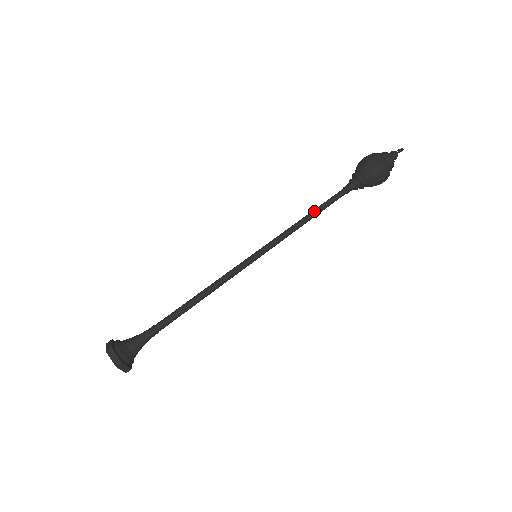
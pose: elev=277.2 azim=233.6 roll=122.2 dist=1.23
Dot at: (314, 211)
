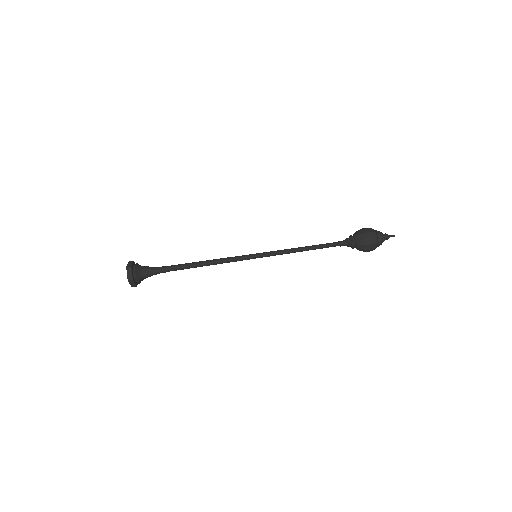
Dot at: (311, 246)
